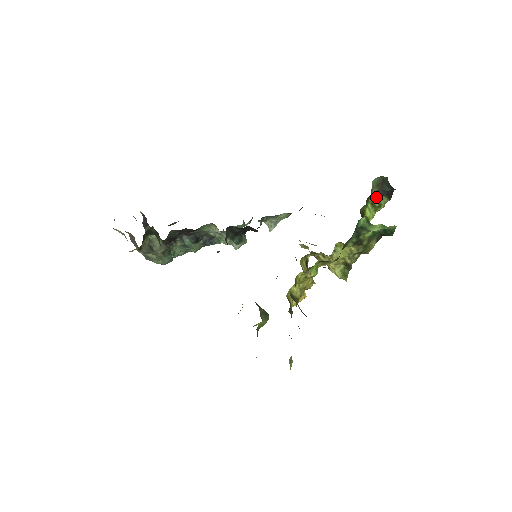
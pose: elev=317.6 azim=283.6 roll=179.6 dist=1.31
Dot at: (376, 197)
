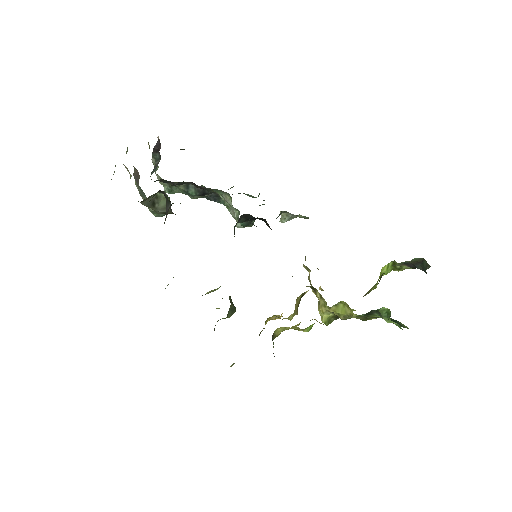
Dot at: (403, 264)
